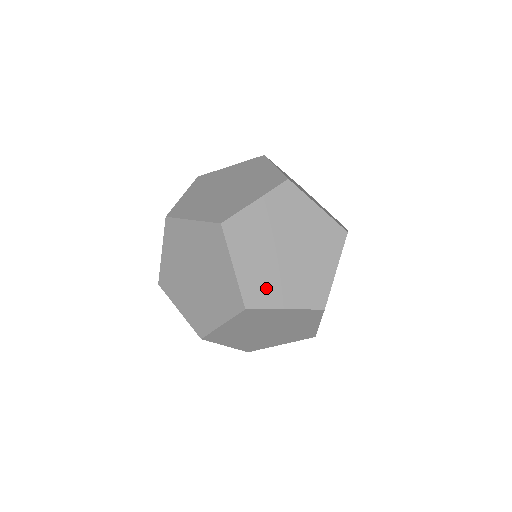
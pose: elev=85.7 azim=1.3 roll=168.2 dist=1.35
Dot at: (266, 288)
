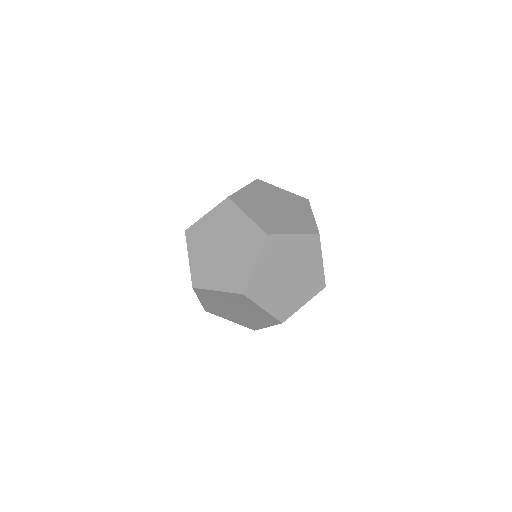
Dot at: (262, 289)
